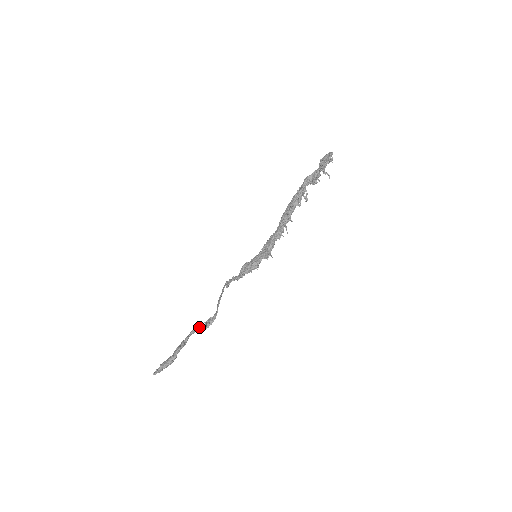
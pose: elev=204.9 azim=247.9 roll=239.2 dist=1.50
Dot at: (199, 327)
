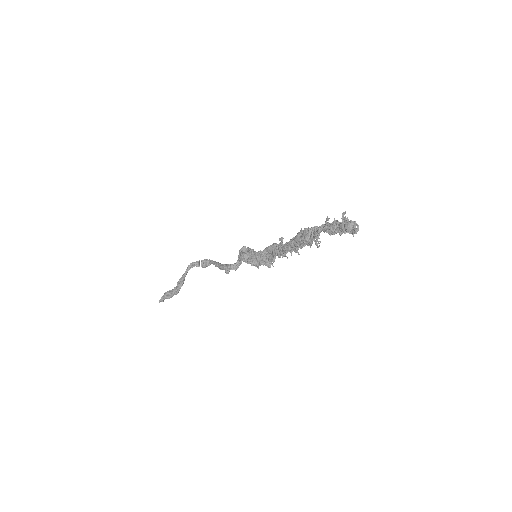
Dot at: (196, 263)
